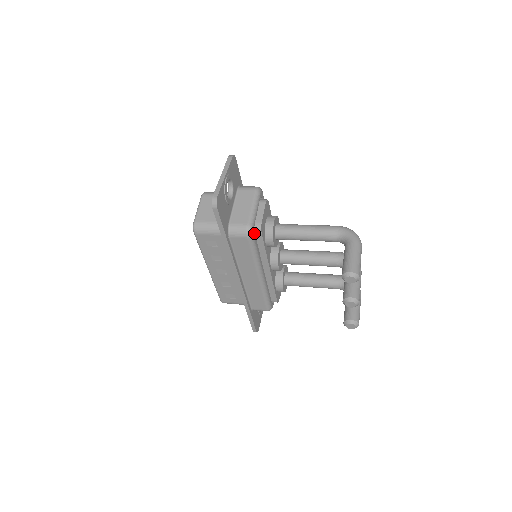
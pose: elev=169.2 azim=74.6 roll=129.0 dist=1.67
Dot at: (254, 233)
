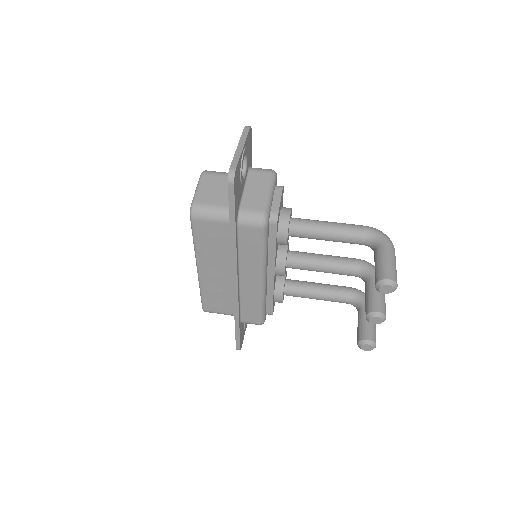
Dot at: (268, 224)
